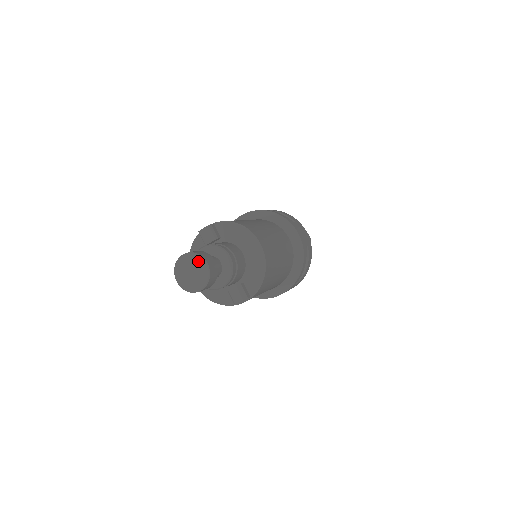
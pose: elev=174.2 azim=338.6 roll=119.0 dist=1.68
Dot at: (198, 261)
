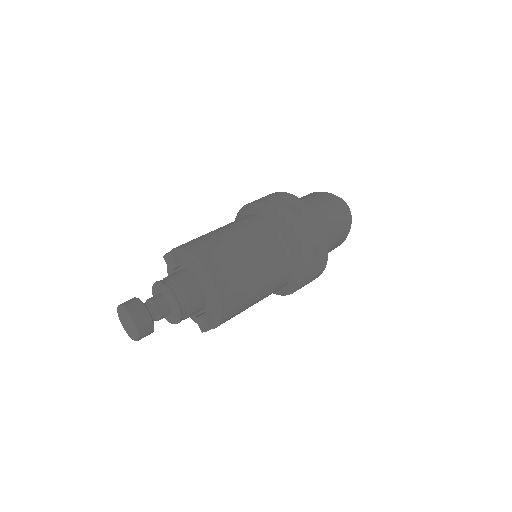
Dot at: (127, 316)
